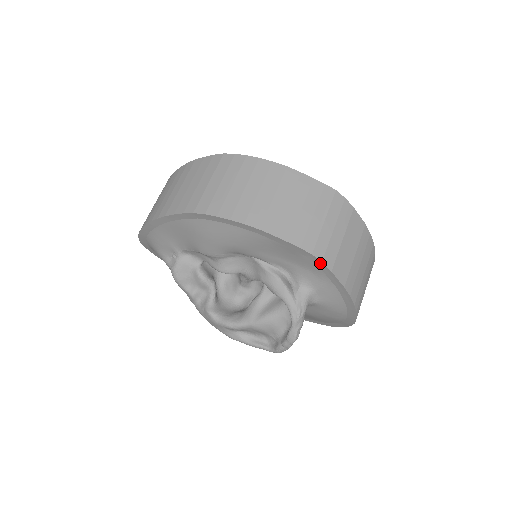
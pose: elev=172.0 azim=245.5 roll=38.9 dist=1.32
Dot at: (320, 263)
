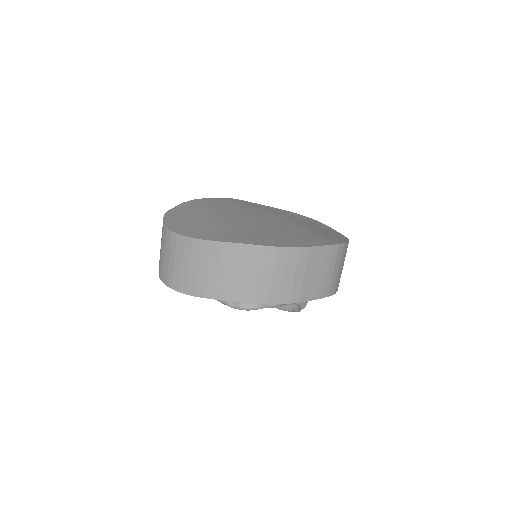
Dot at: (330, 295)
